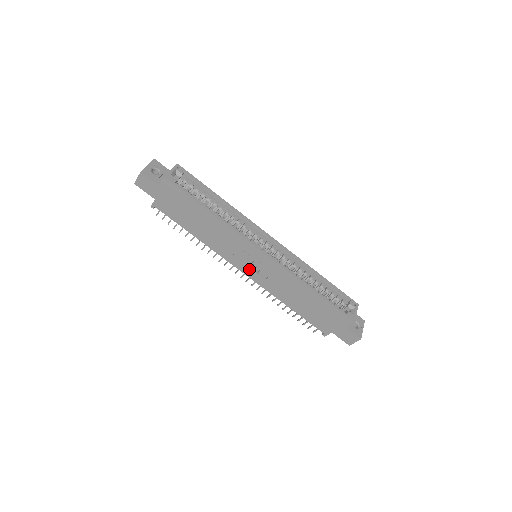
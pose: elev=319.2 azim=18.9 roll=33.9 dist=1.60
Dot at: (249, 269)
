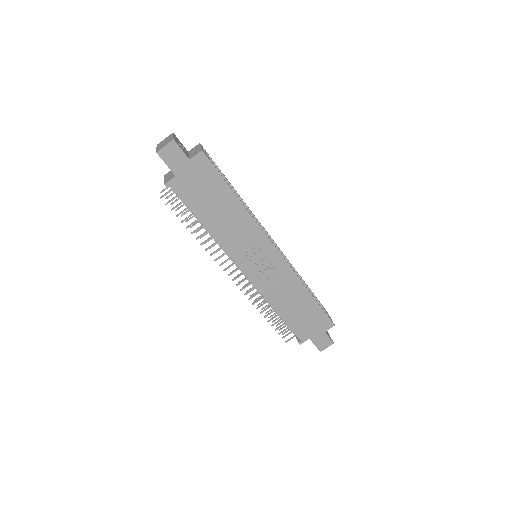
Dot at: (253, 268)
